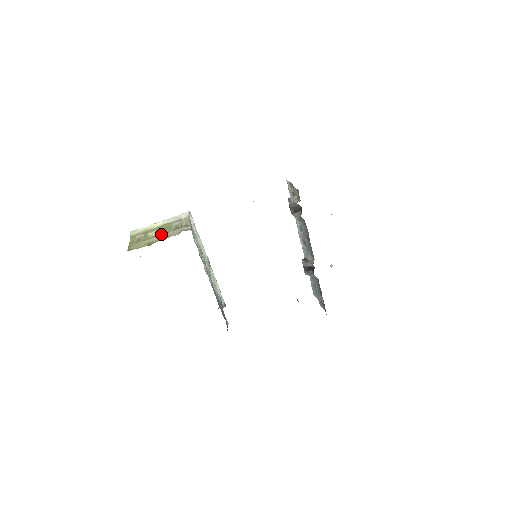
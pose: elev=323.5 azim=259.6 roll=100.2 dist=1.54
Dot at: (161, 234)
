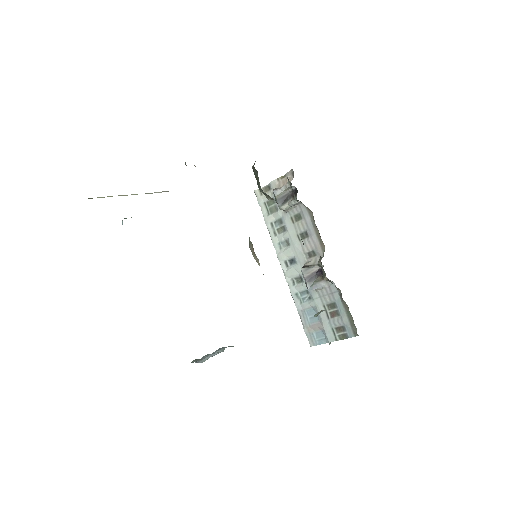
Dot at: occluded
